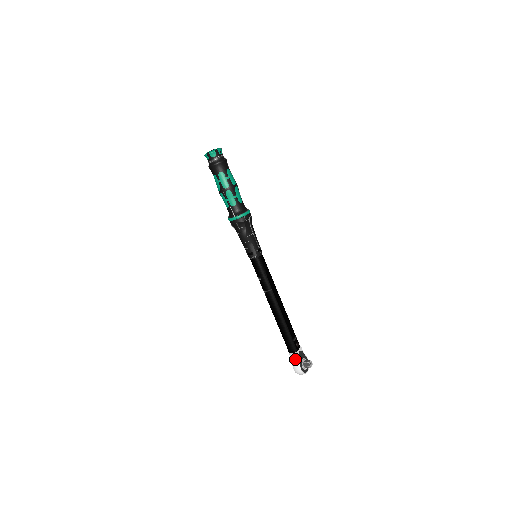
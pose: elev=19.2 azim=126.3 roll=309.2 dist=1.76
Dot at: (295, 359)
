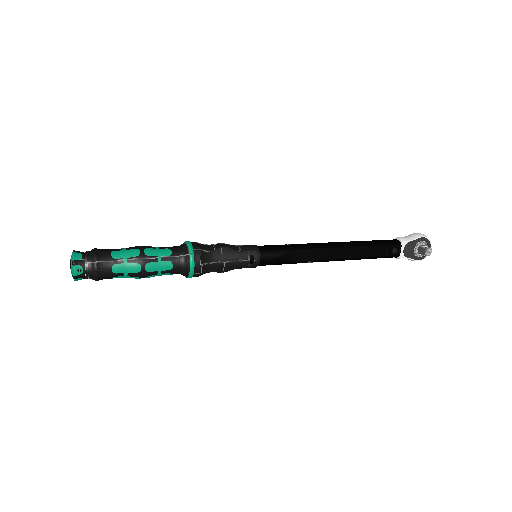
Dot at: occluded
